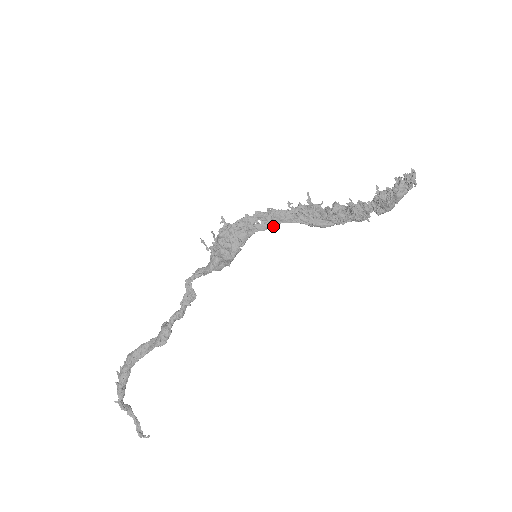
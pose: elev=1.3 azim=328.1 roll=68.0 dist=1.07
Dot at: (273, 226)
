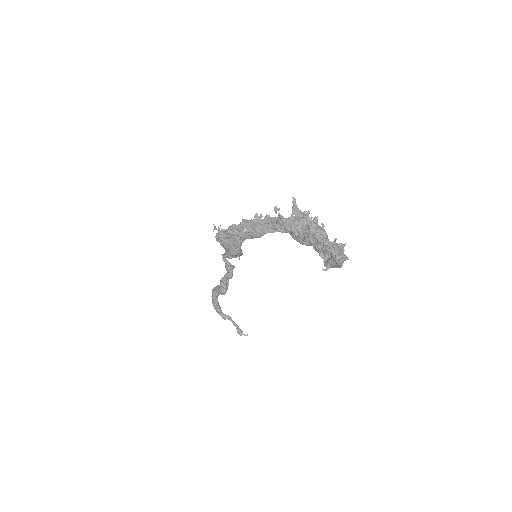
Dot at: (259, 236)
